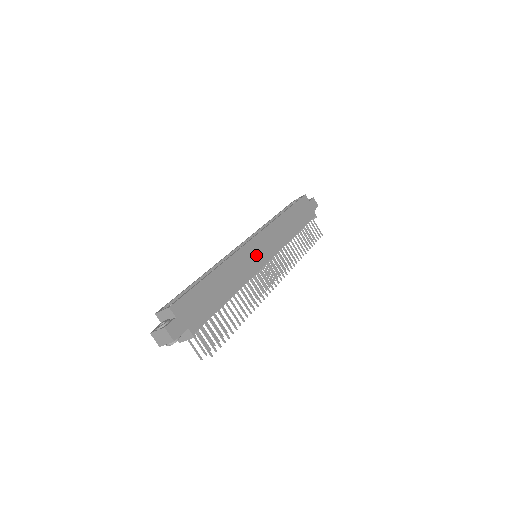
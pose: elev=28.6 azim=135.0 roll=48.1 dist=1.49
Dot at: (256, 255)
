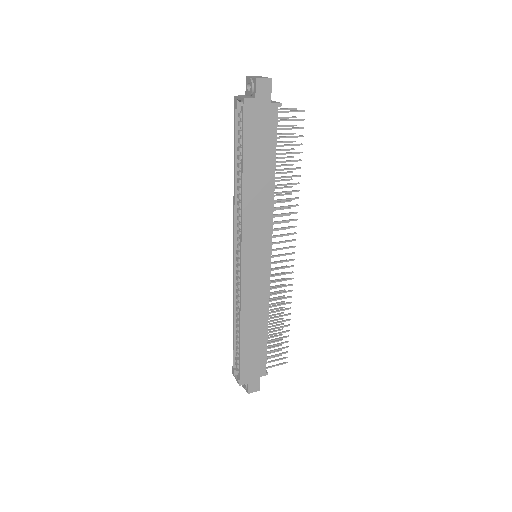
Dot at: (257, 272)
